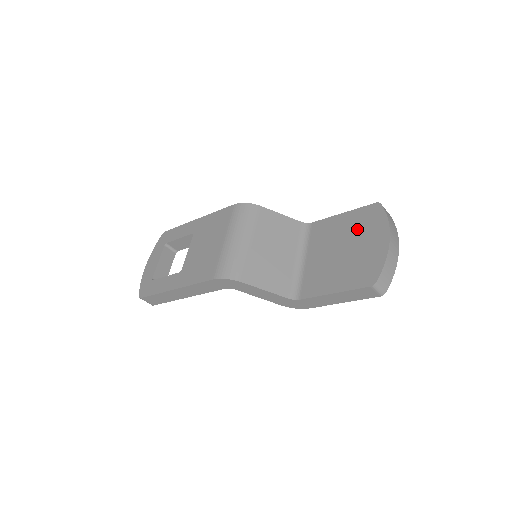
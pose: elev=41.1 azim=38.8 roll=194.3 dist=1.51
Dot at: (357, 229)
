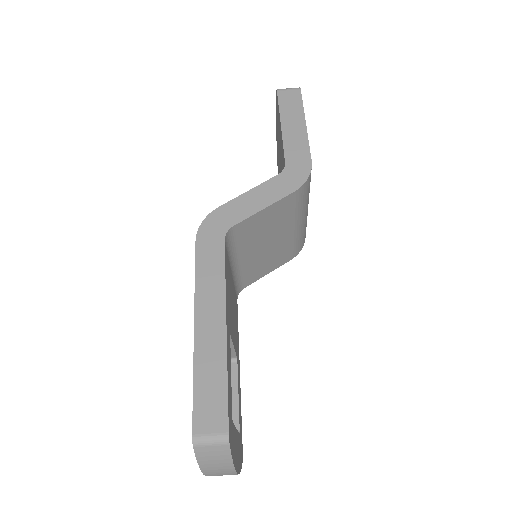
Dot at: (279, 166)
